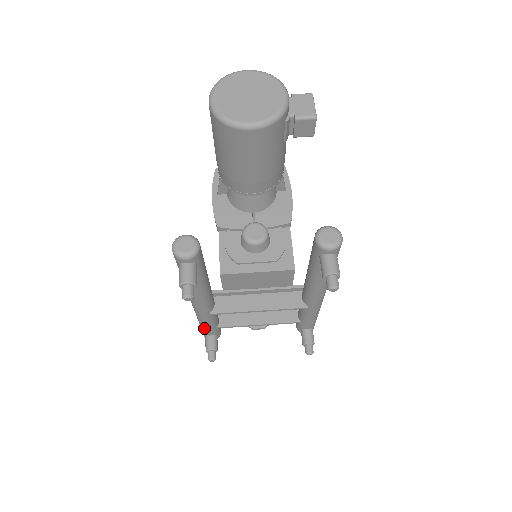
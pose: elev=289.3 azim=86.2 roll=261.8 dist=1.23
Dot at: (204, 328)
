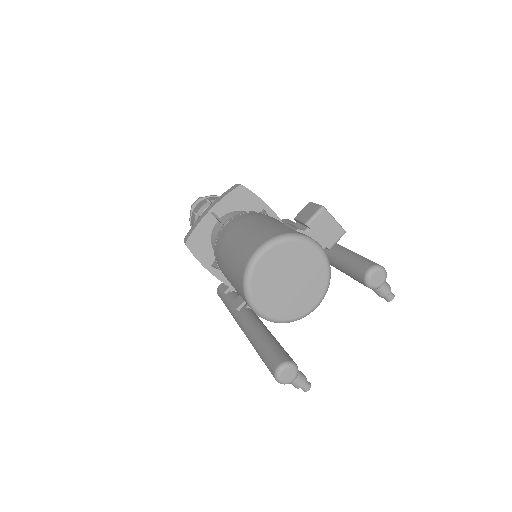
Dot at: occluded
